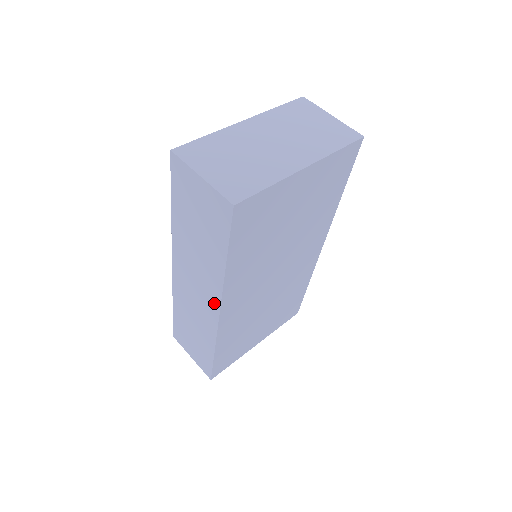
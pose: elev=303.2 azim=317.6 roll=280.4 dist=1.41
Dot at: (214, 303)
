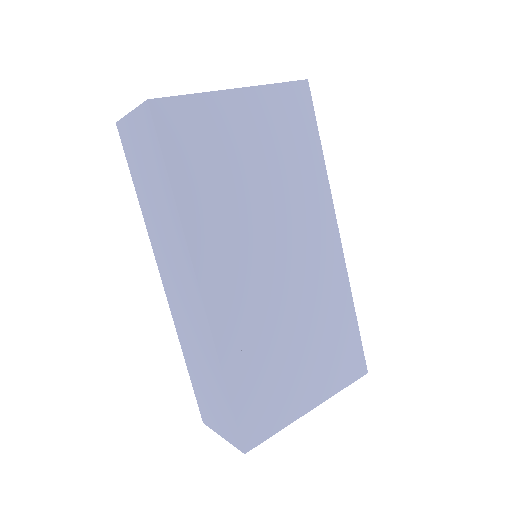
Dot at: (191, 278)
